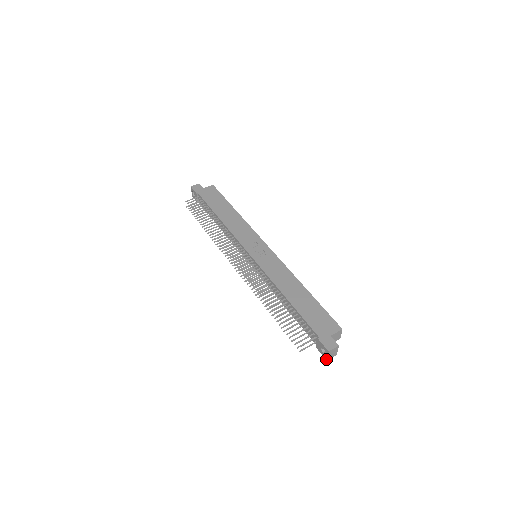
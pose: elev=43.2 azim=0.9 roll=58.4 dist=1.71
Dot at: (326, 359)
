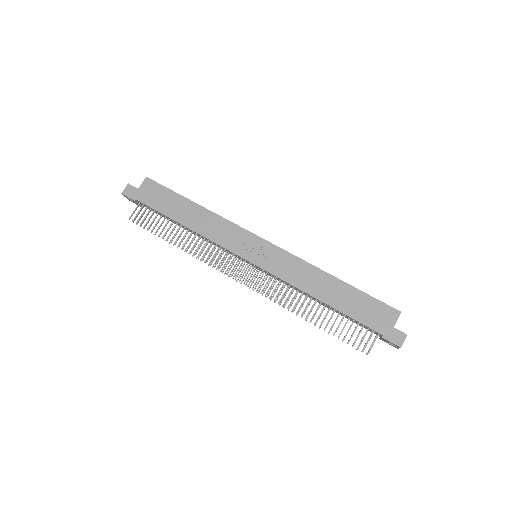
Dot at: occluded
